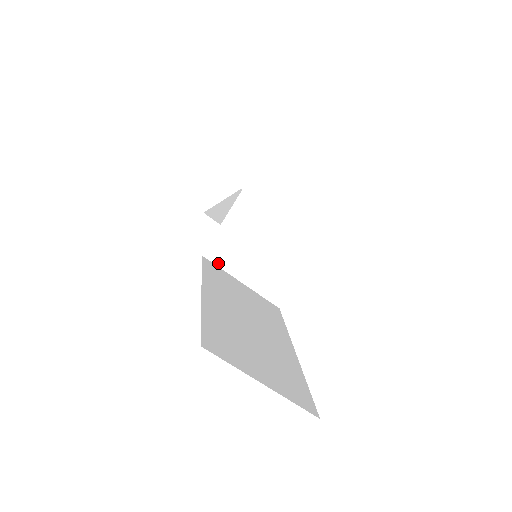
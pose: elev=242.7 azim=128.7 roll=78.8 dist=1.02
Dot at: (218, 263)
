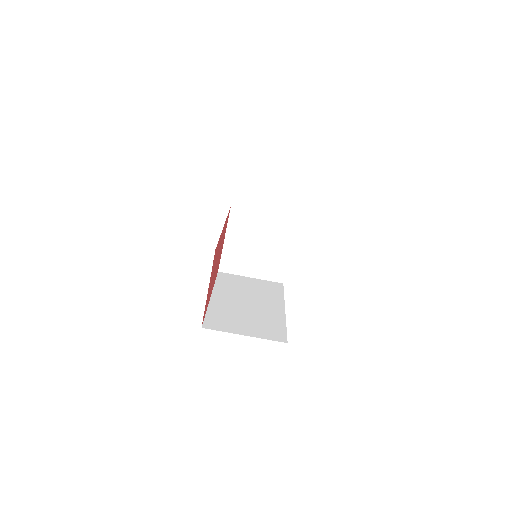
Dot at: (230, 272)
